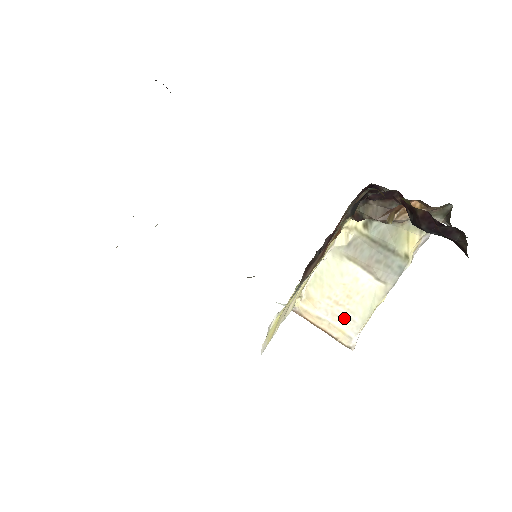
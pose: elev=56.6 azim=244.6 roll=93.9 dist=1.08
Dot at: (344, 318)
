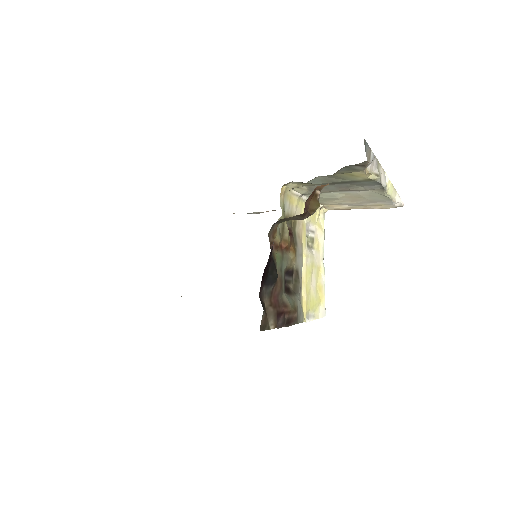
Dot at: (371, 202)
